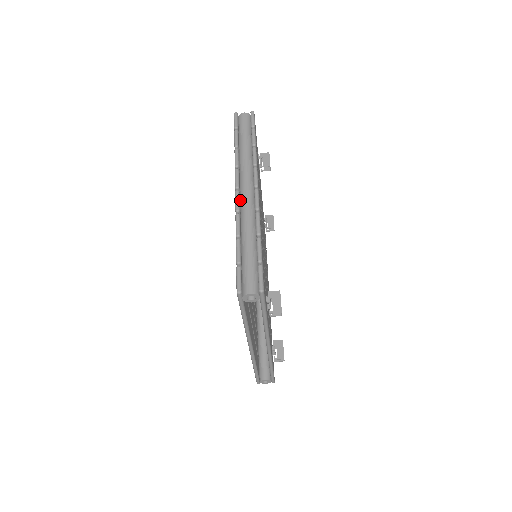
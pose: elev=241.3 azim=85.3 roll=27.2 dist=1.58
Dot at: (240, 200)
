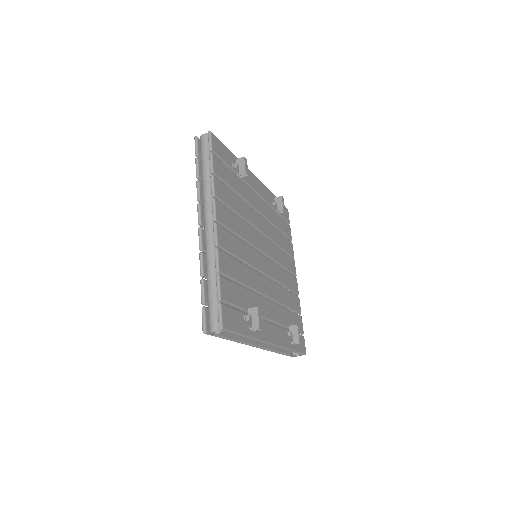
Dot at: (204, 235)
